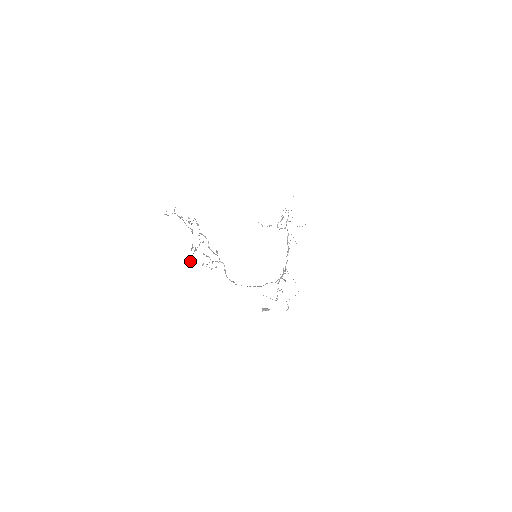
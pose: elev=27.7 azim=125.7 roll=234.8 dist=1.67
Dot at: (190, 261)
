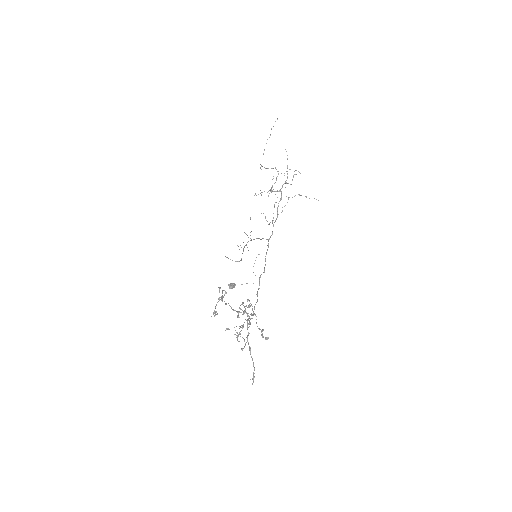
Dot at: (253, 380)
